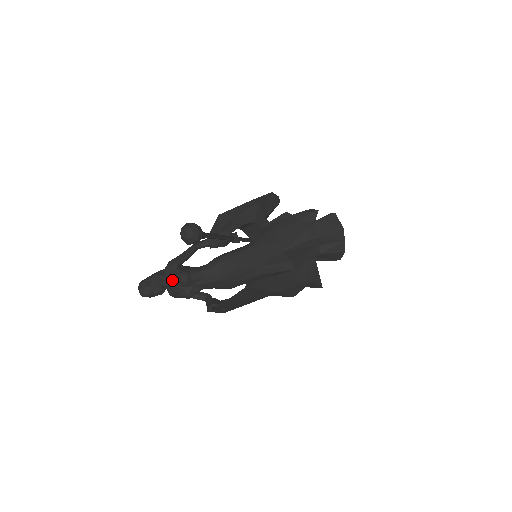
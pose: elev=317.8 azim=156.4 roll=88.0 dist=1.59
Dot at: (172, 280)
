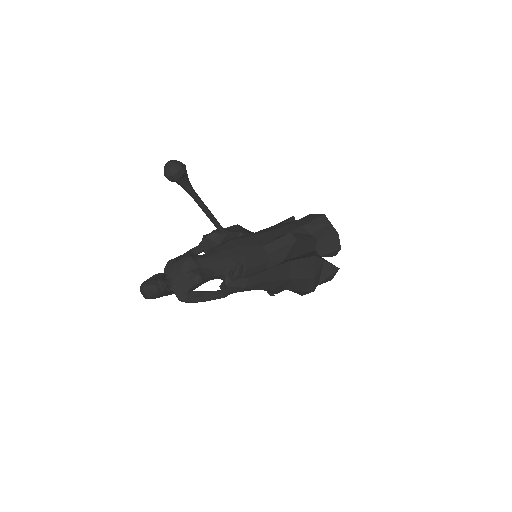
Dot at: (175, 271)
